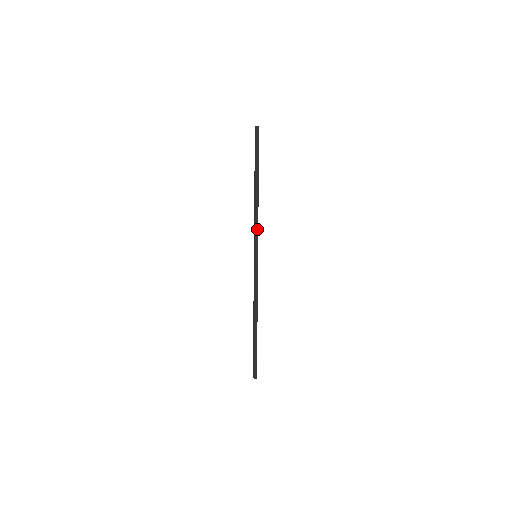
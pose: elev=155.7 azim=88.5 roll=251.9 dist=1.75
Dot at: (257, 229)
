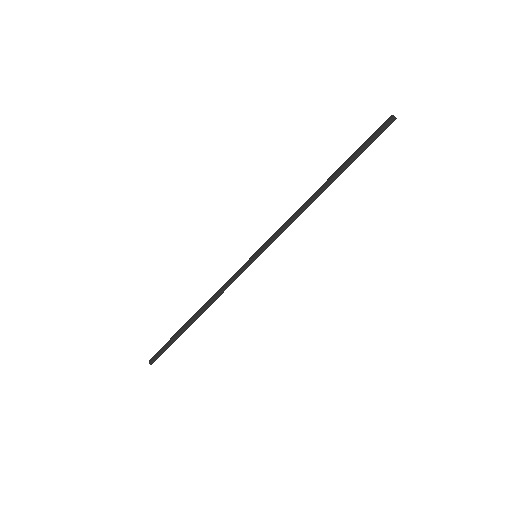
Dot at: (282, 231)
